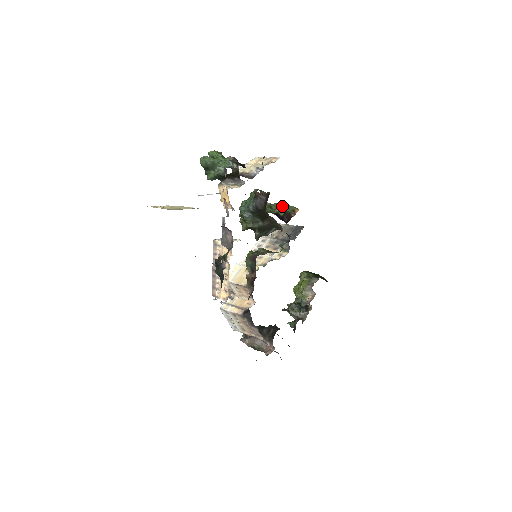
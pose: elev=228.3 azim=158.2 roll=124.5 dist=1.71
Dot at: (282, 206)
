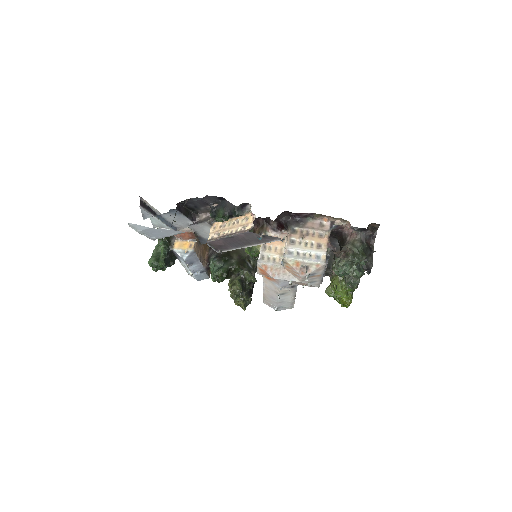
Dot at: occluded
